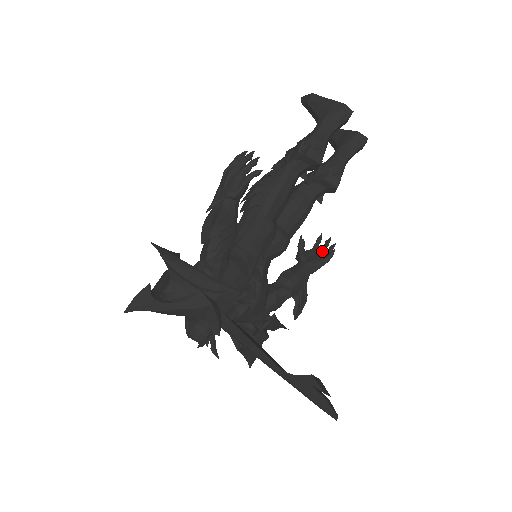
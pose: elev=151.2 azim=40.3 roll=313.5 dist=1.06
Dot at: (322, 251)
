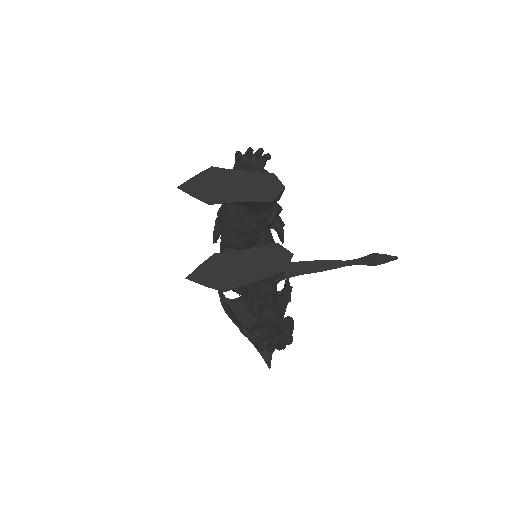
Dot at: (251, 156)
